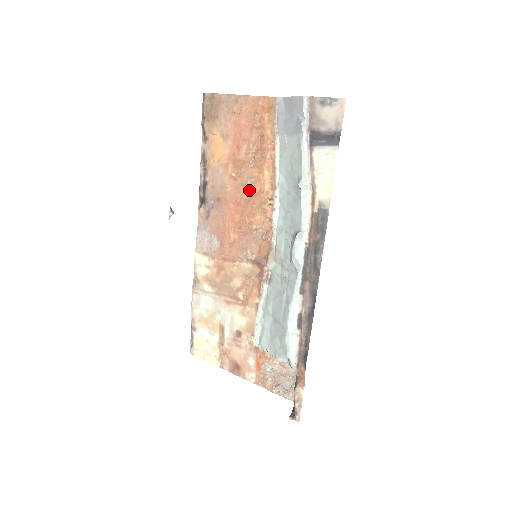
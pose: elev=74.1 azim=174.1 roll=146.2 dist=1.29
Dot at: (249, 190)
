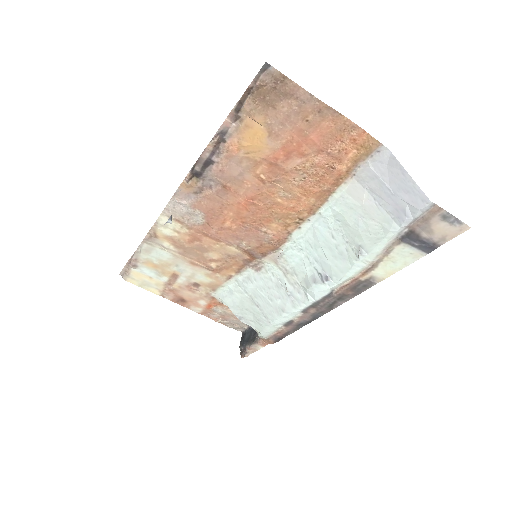
Dot at: (277, 200)
